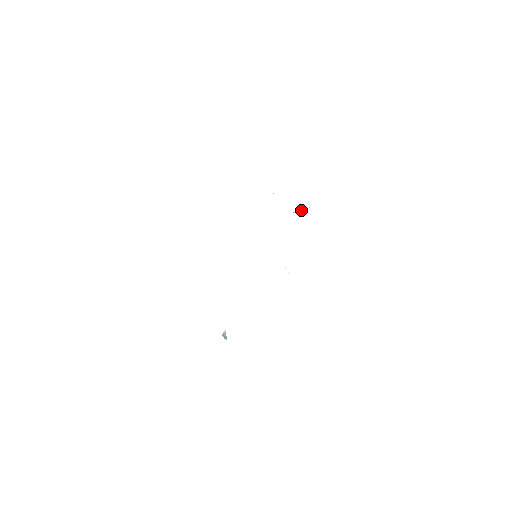
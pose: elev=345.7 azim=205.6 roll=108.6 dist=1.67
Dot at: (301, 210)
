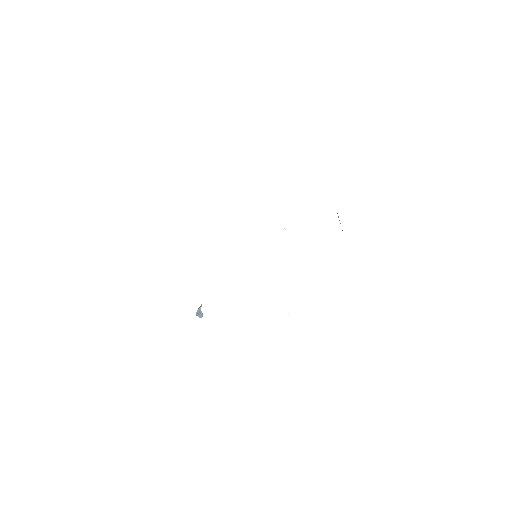
Dot at: occluded
